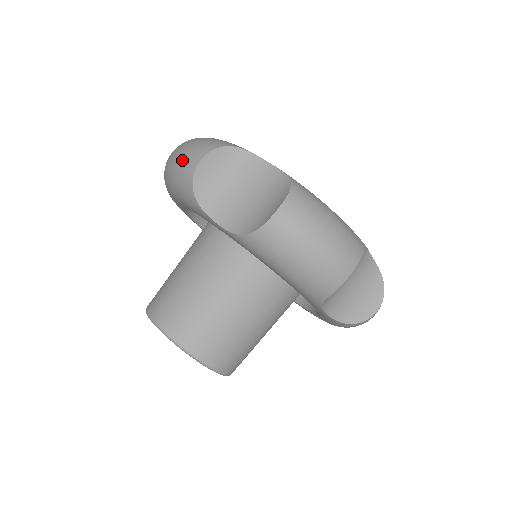
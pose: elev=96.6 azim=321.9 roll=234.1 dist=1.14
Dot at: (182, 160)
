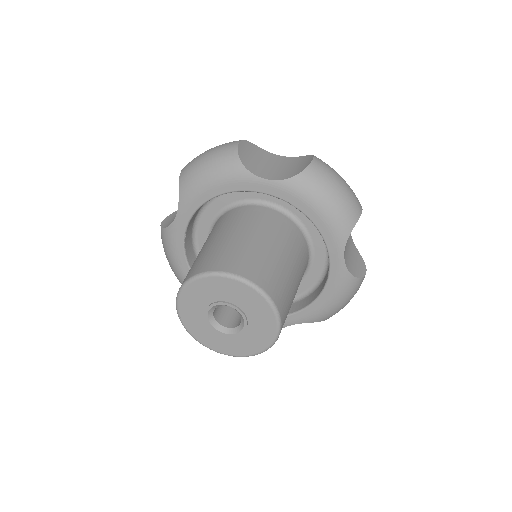
Dot at: (217, 149)
